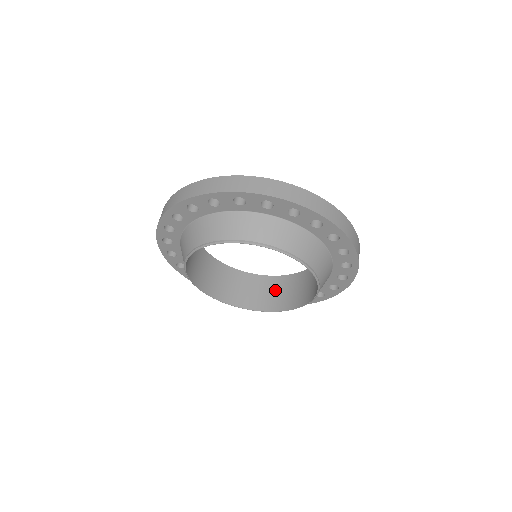
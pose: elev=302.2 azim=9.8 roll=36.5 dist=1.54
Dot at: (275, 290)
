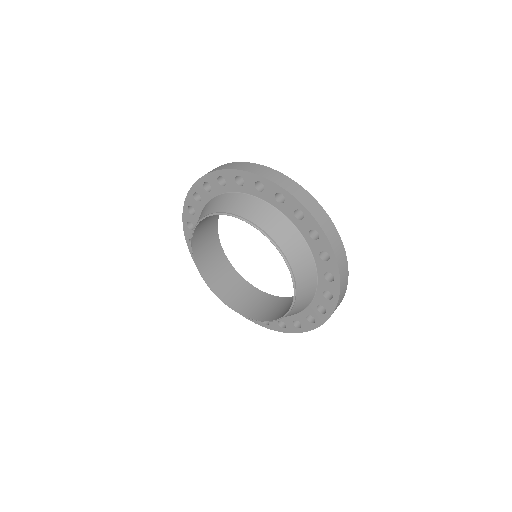
Dot at: (248, 297)
